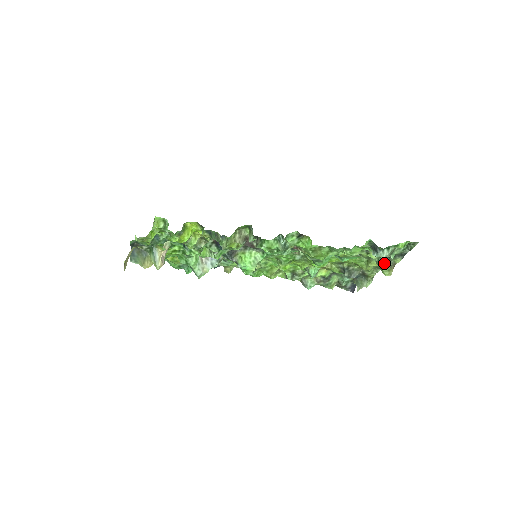
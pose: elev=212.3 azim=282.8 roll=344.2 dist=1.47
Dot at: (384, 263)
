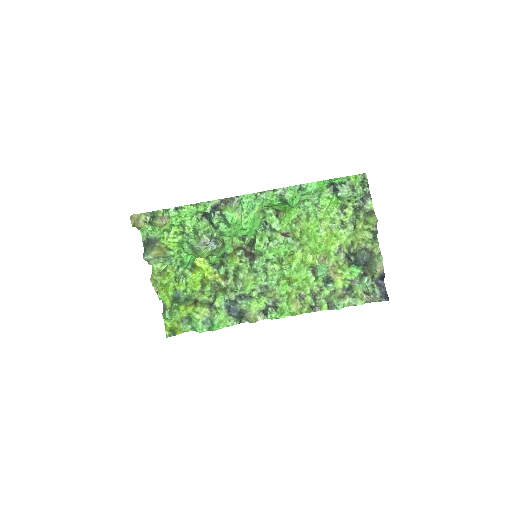
Dot at: (364, 214)
